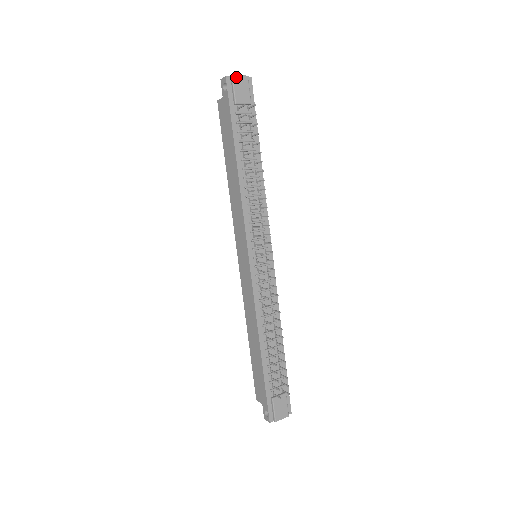
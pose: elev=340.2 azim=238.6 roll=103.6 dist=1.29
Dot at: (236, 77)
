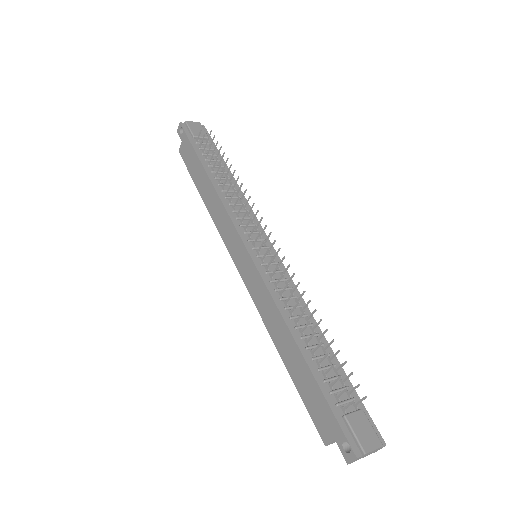
Dot at: (189, 122)
